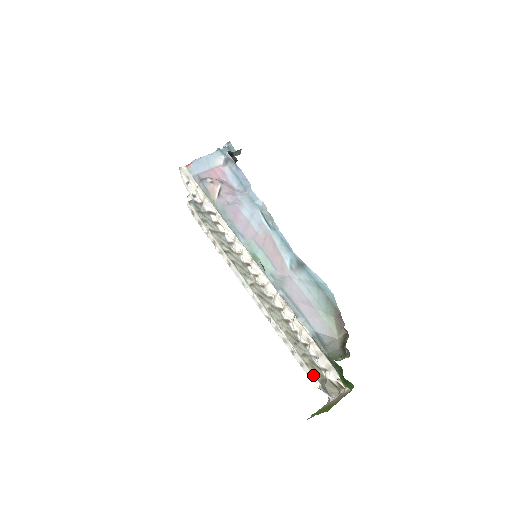
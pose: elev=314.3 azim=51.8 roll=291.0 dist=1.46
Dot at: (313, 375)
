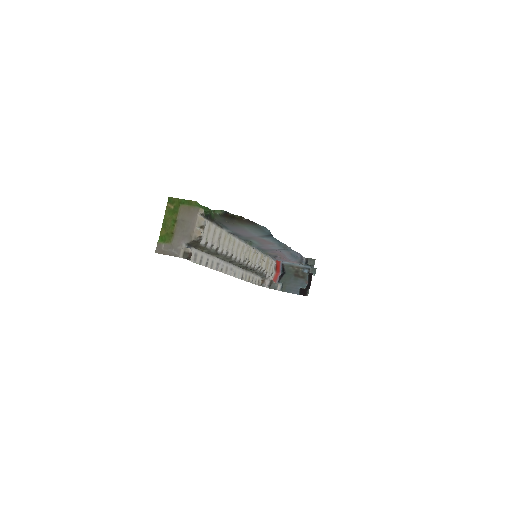
Dot at: (197, 250)
